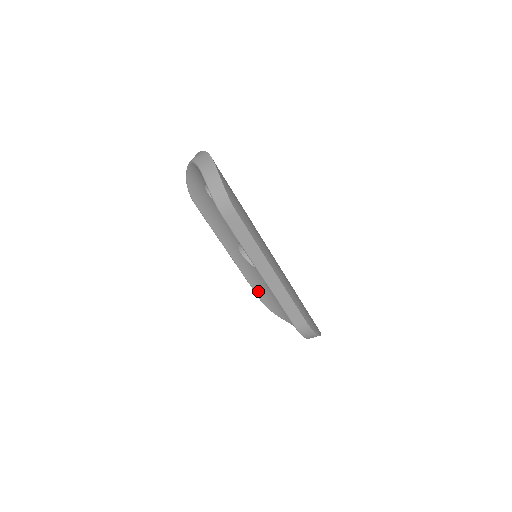
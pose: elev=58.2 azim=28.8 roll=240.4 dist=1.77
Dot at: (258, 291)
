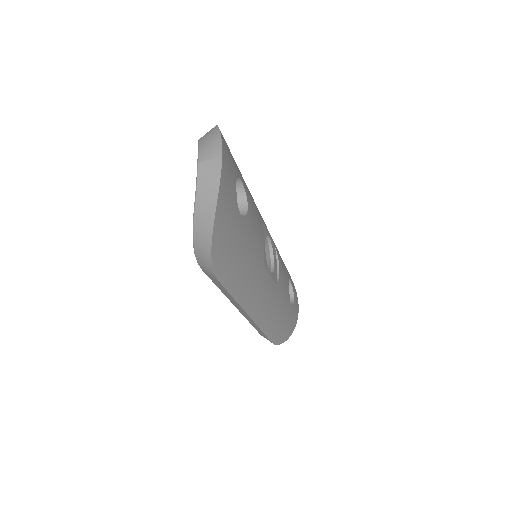
Dot at: occluded
